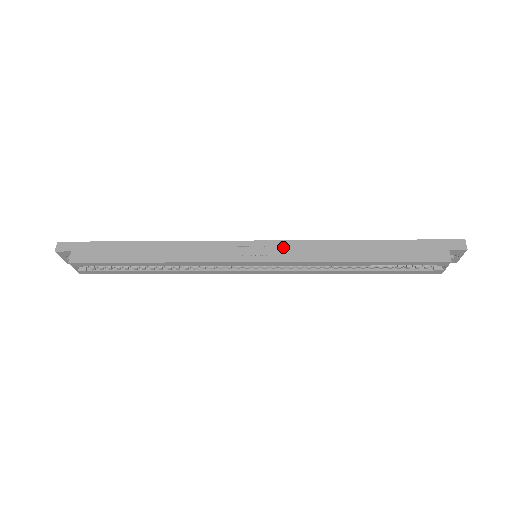
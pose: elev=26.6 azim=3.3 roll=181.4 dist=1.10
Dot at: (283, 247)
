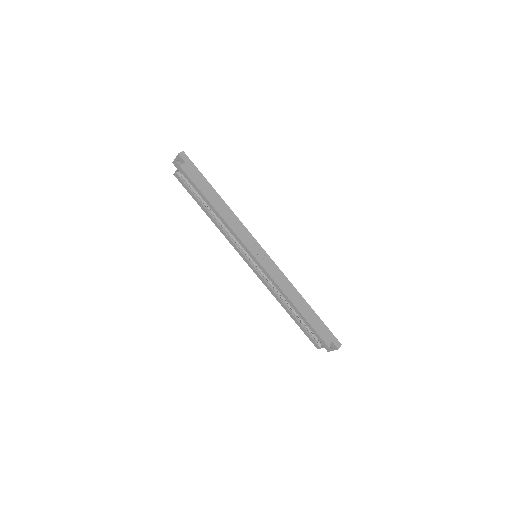
Dot at: (272, 265)
